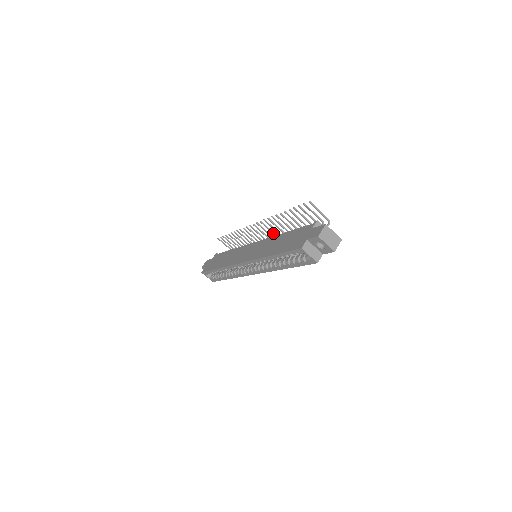
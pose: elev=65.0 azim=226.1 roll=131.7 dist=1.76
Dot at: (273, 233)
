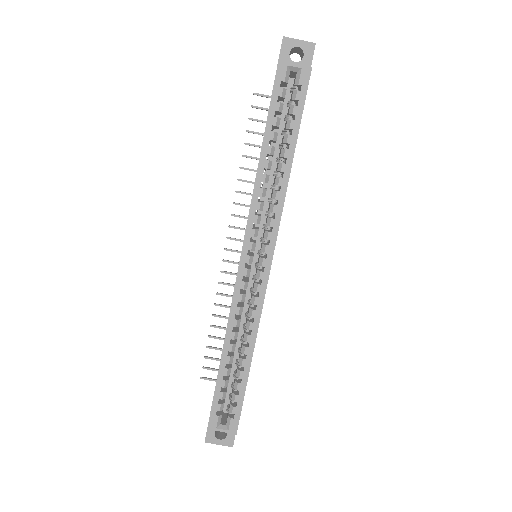
Dot at: occluded
